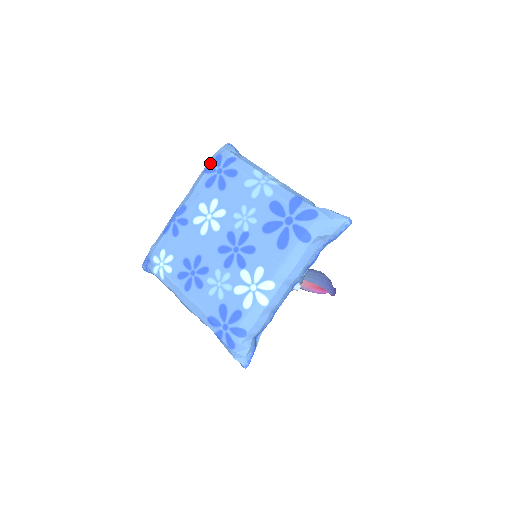
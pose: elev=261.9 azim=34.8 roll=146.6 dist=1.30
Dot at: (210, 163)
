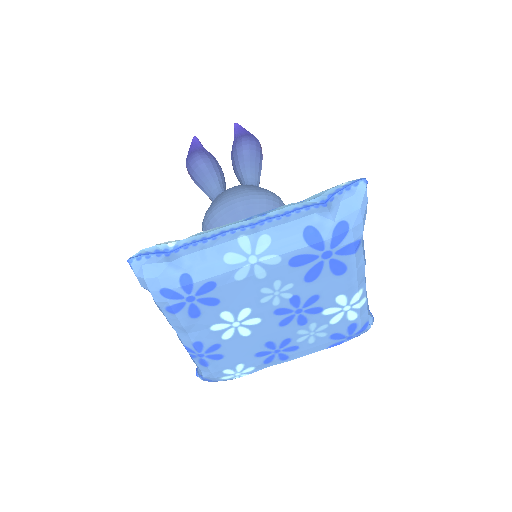
Dot at: (164, 304)
